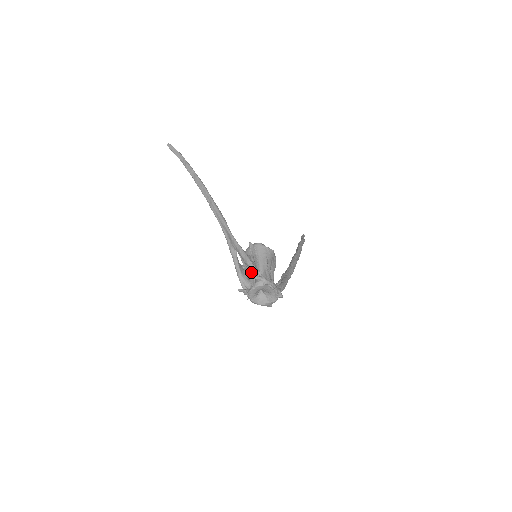
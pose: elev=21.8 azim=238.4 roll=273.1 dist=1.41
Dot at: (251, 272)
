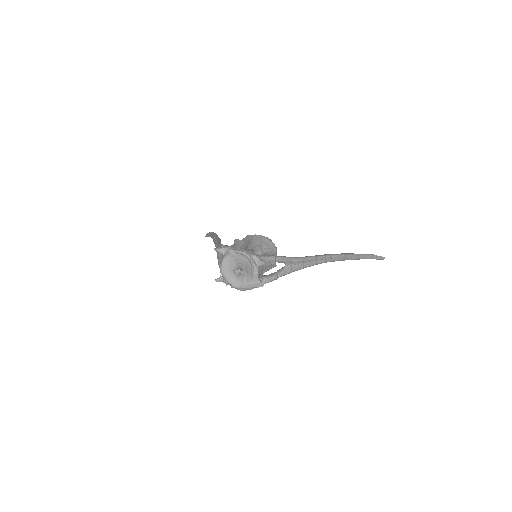
Dot at: occluded
